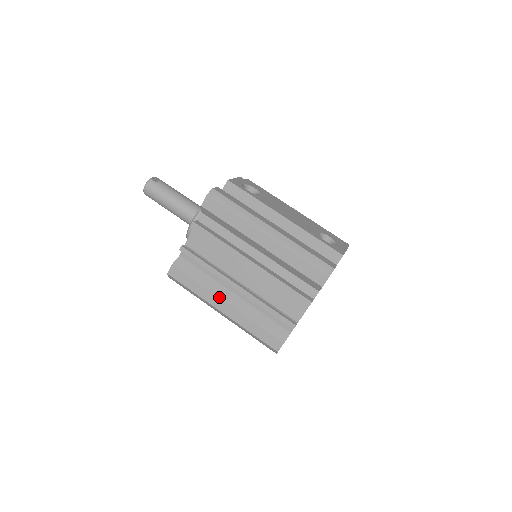
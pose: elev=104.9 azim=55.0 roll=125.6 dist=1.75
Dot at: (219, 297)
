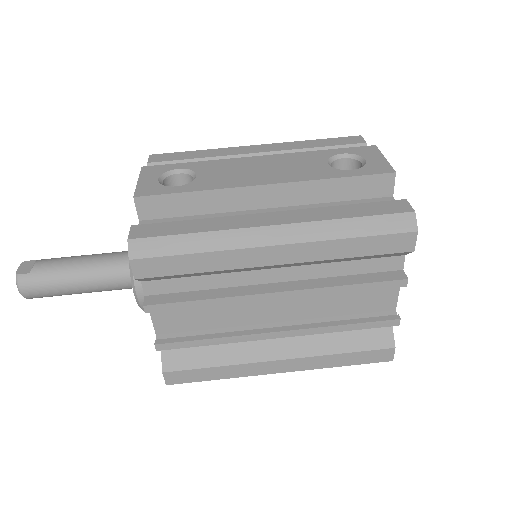
Dot at: (263, 361)
